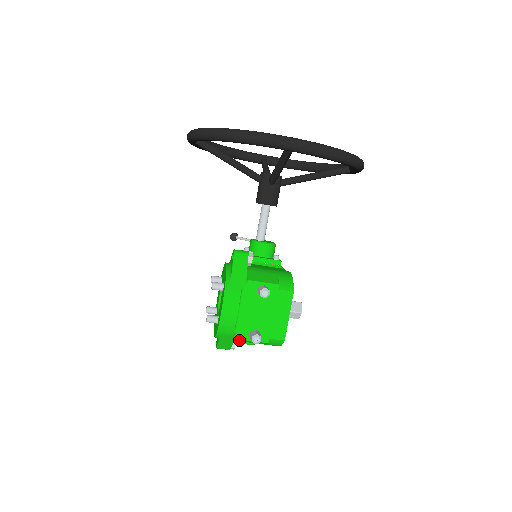
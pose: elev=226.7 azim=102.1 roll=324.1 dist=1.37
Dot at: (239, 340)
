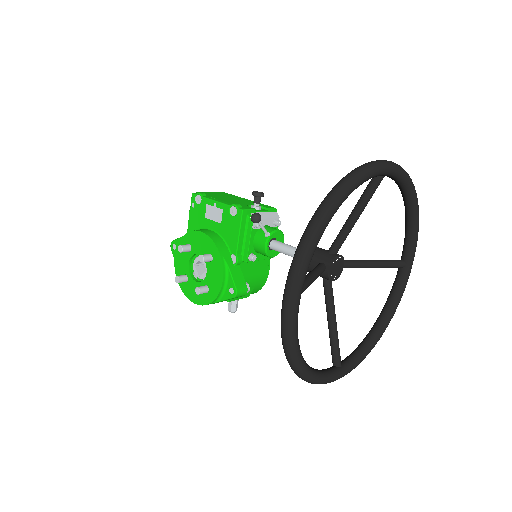
Dot at: occluded
